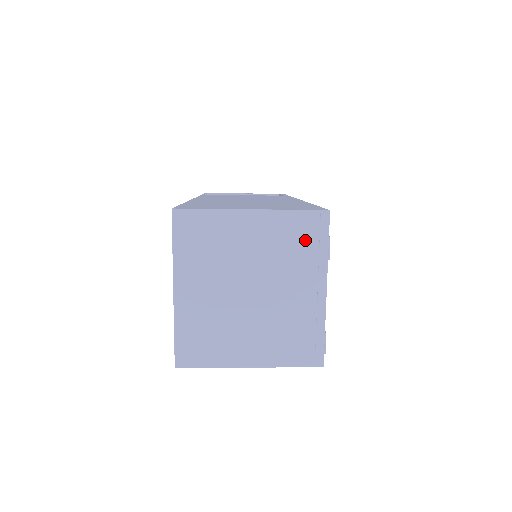
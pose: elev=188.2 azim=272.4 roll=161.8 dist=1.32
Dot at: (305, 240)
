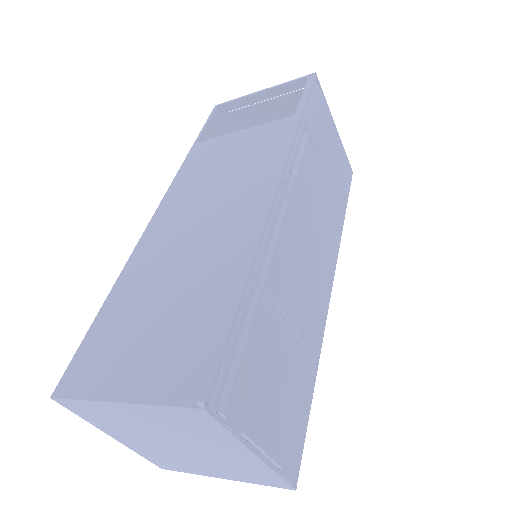
Dot at: (197, 425)
